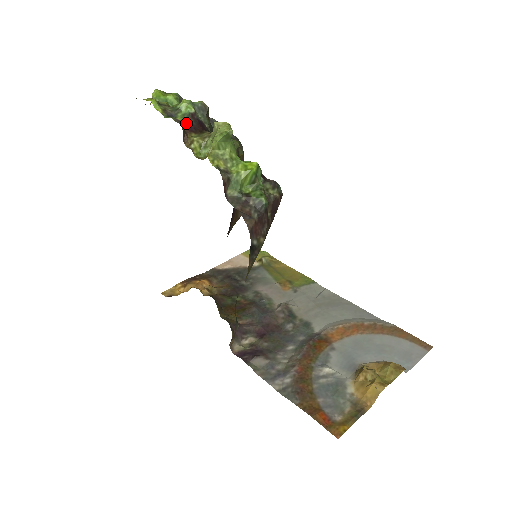
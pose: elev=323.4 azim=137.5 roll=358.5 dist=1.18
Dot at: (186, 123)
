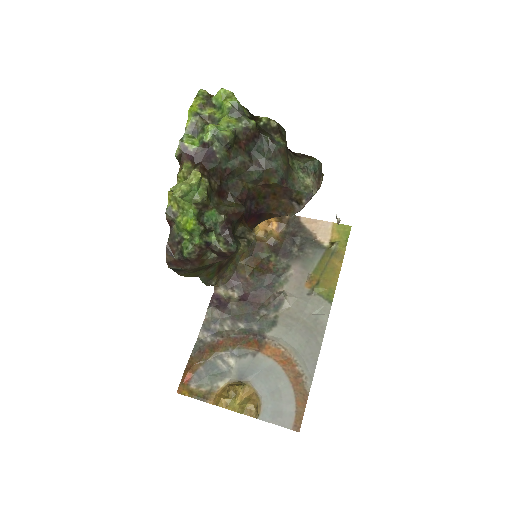
Dot at: (190, 150)
